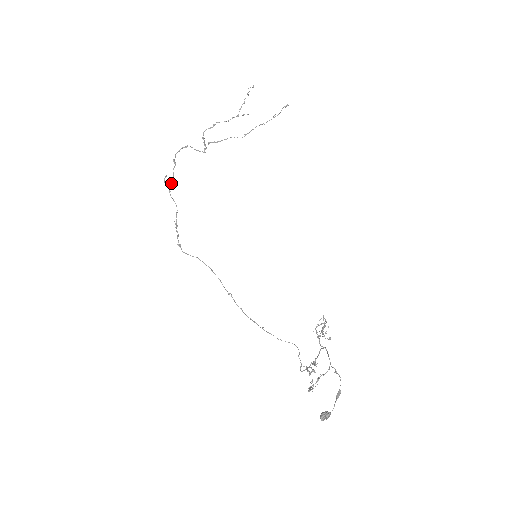
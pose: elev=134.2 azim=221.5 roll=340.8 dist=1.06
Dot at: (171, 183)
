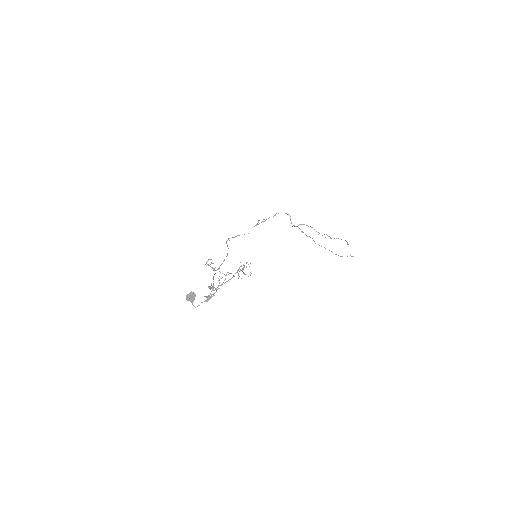
Dot at: (262, 221)
